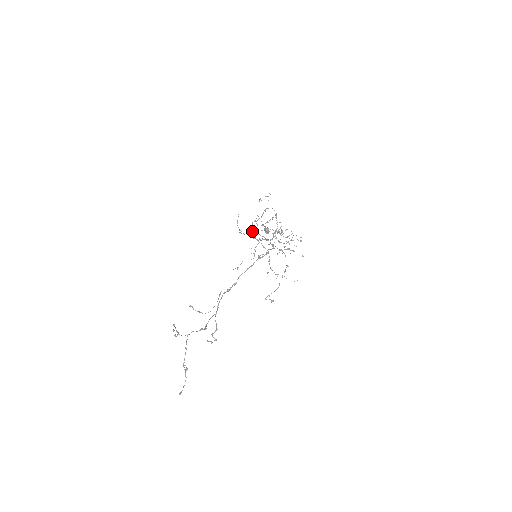
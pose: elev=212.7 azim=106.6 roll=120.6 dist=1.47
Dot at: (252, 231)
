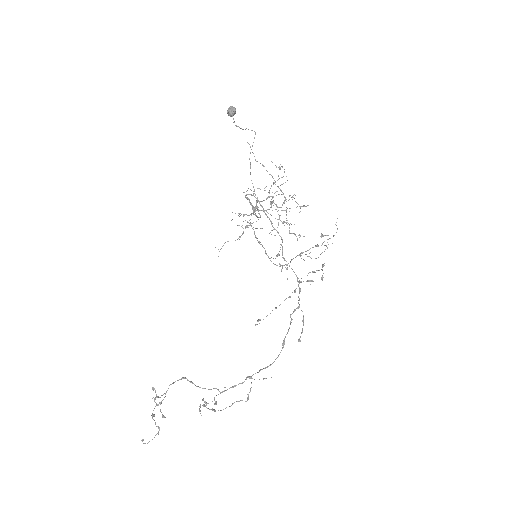
Dot at: (260, 210)
